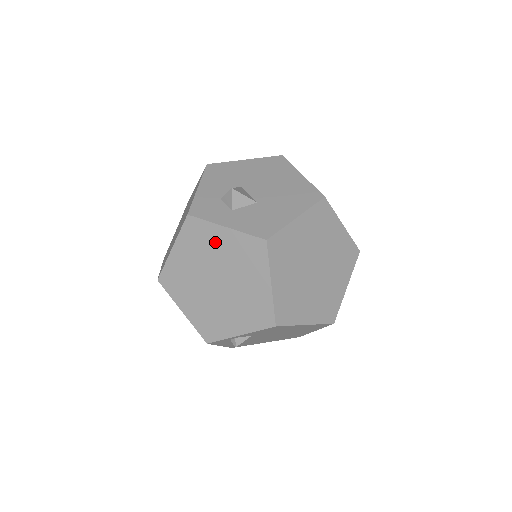
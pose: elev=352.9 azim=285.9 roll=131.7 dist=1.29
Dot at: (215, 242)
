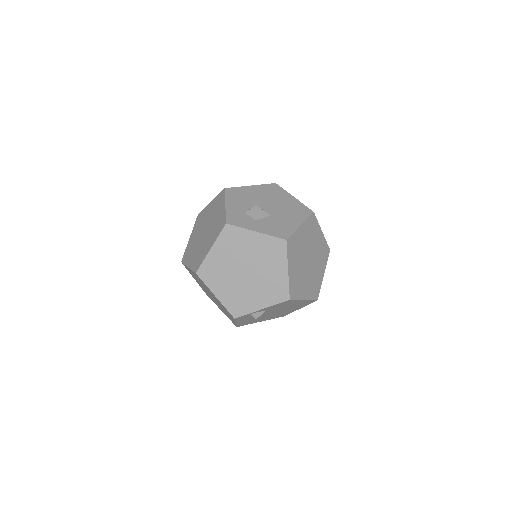
Dot at: (247, 243)
